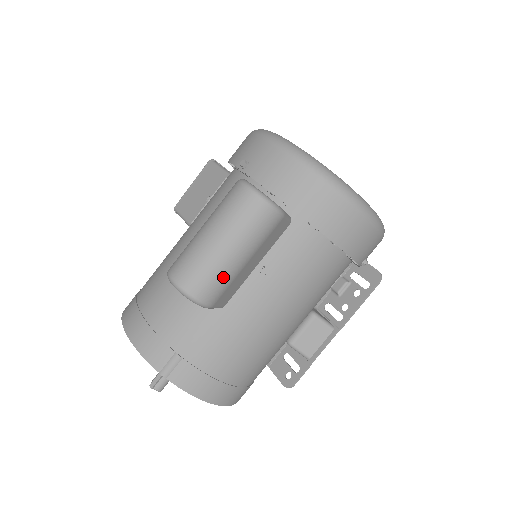
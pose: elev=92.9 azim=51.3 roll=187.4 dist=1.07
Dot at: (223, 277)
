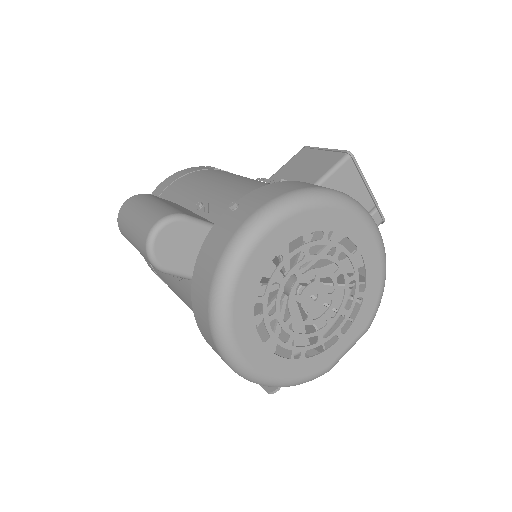
Dot at: (130, 242)
